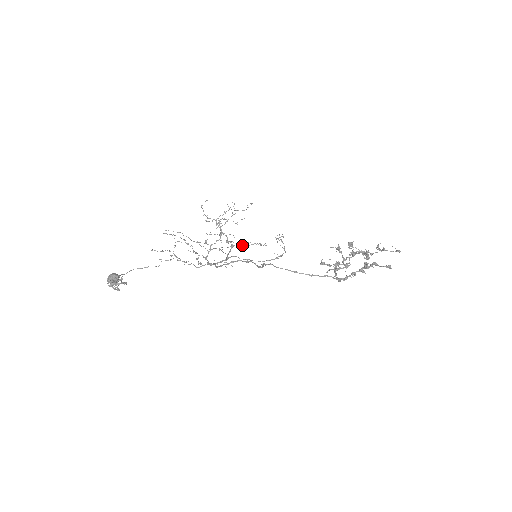
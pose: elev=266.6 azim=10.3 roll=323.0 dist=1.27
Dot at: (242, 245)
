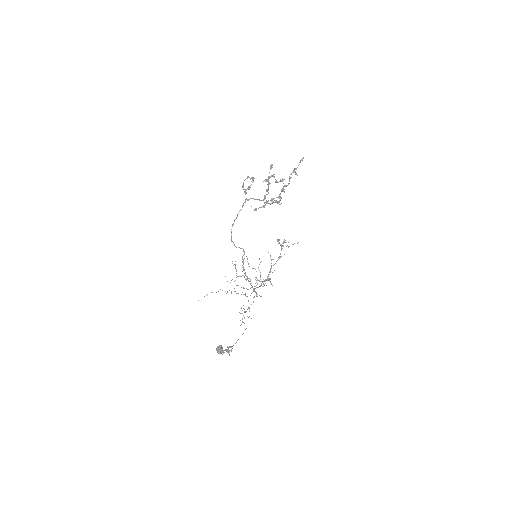
Dot at: (270, 269)
